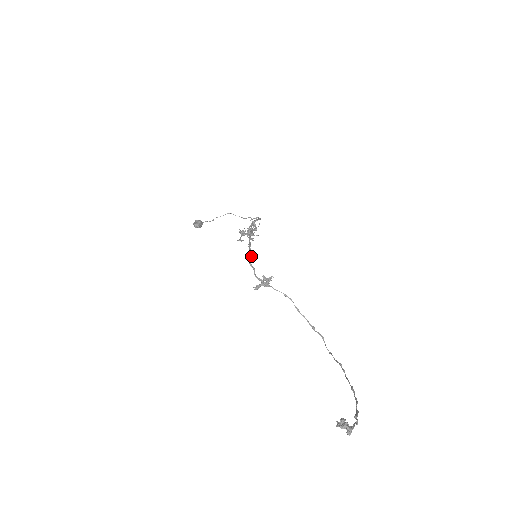
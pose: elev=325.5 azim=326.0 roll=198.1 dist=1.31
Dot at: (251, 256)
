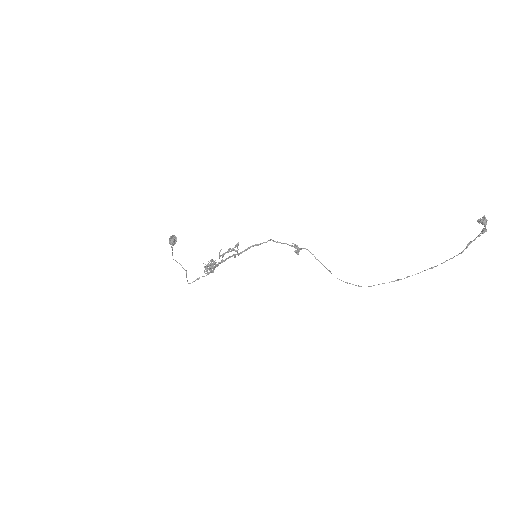
Dot at: (268, 240)
